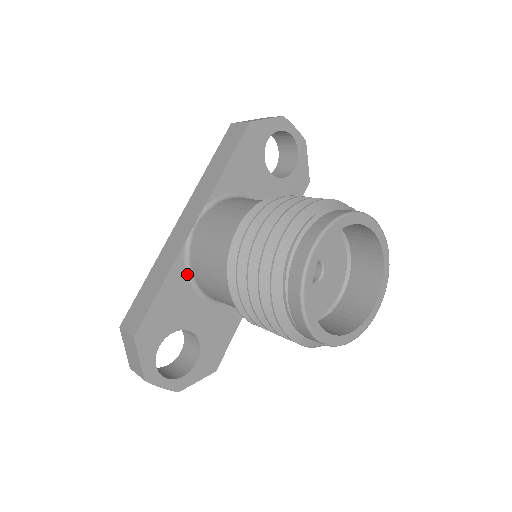
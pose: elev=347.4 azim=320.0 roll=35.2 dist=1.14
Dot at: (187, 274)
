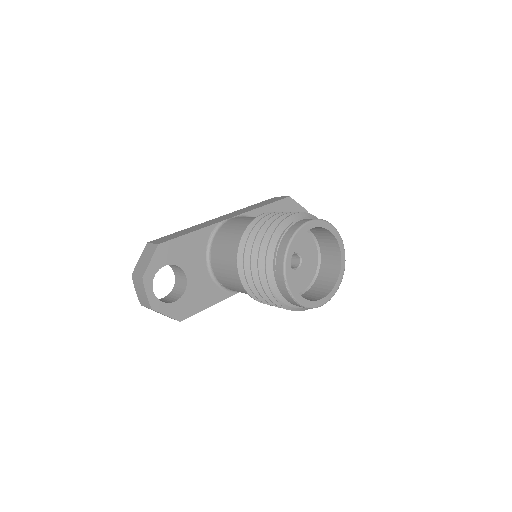
Dot at: (209, 240)
